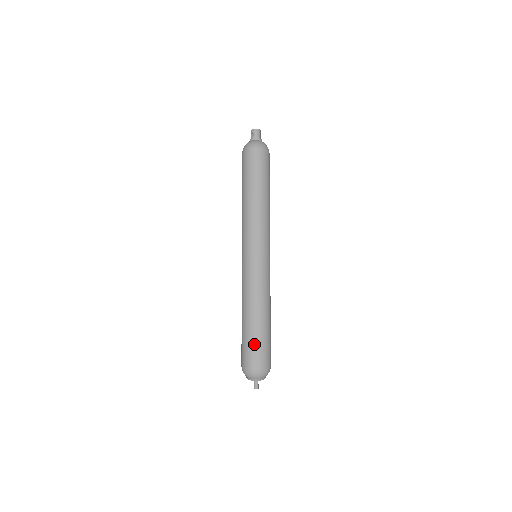
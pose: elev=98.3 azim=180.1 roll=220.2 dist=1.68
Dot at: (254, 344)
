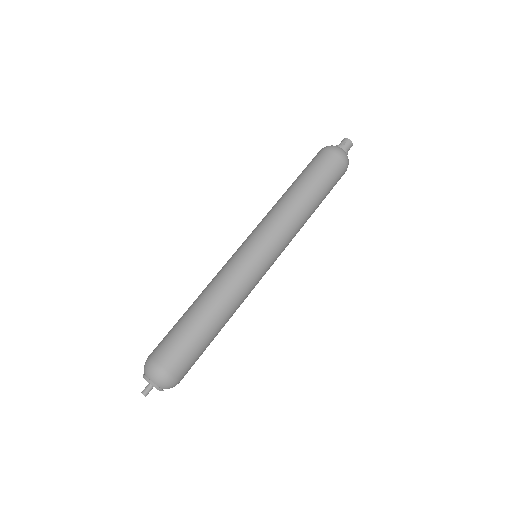
Dot at: (186, 345)
